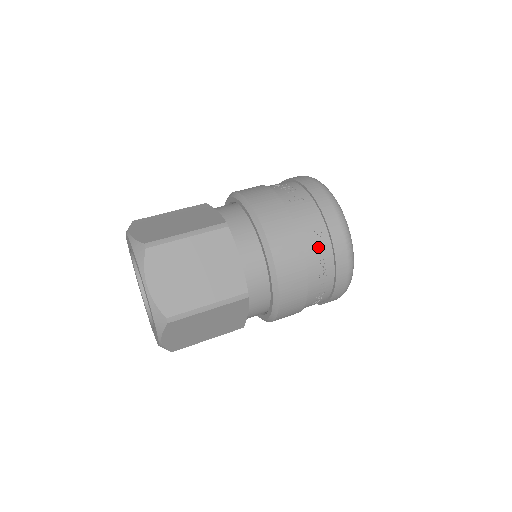
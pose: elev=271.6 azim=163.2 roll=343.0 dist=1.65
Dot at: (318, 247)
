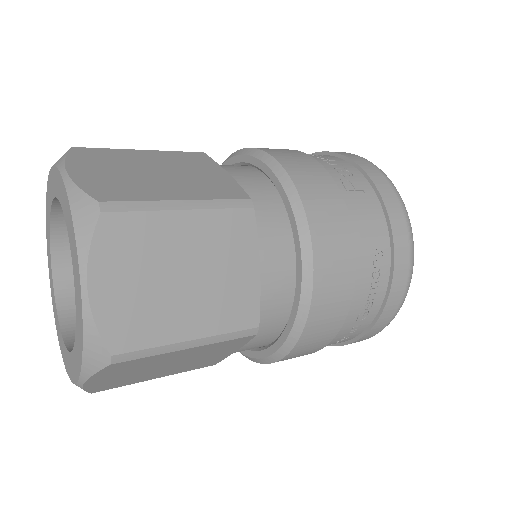
Dot at: (373, 274)
